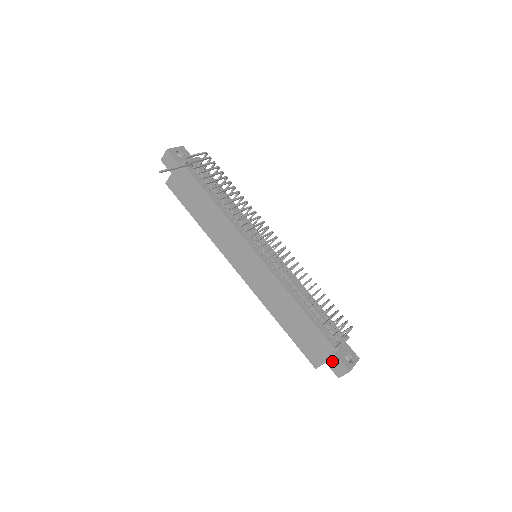
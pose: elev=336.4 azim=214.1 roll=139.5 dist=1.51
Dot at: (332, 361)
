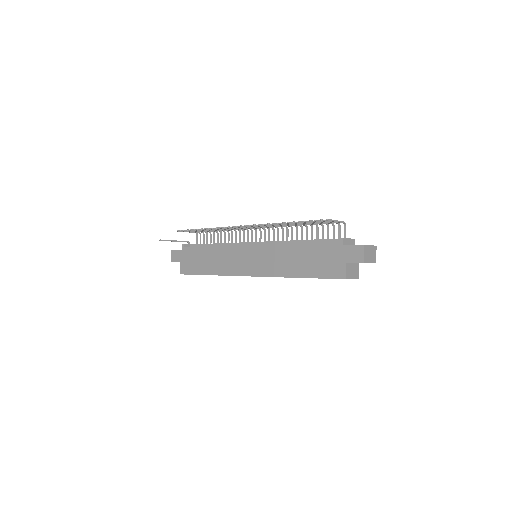
Dot at: (347, 254)
